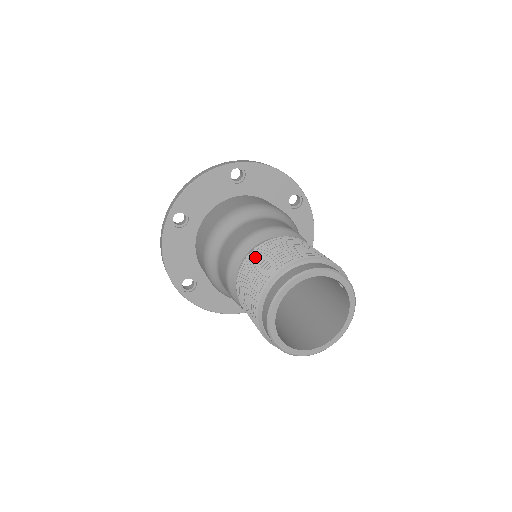
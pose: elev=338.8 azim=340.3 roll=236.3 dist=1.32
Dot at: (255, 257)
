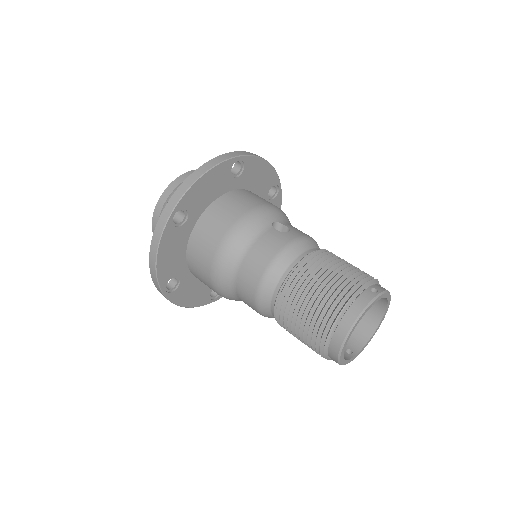
Dot at: (285, 316)
